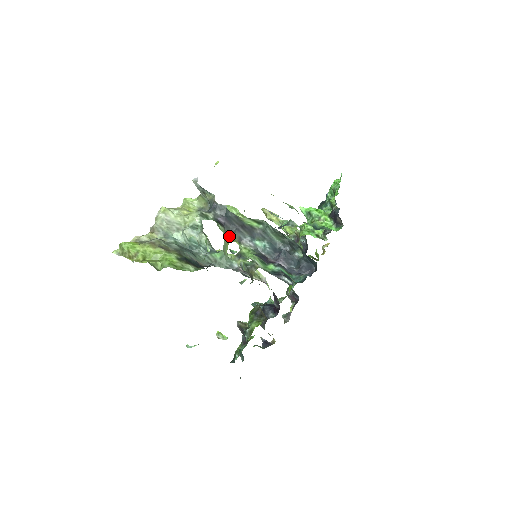
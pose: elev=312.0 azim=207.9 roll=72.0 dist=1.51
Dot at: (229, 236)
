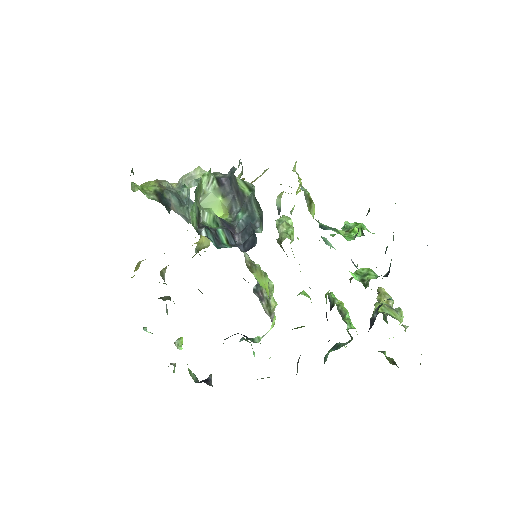
Dot at: (222, 200)
